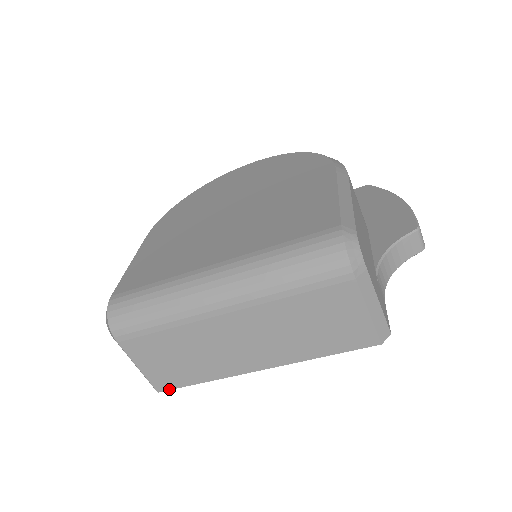
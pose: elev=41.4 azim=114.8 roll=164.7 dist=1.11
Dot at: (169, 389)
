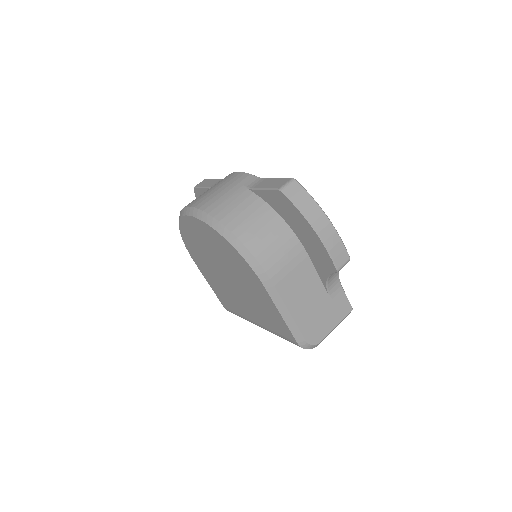
Dot at: occluded
